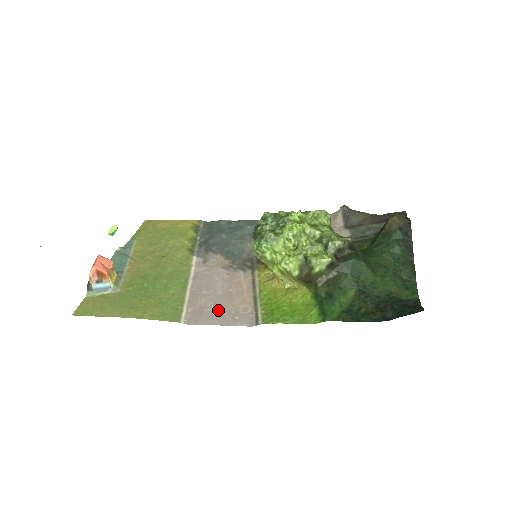
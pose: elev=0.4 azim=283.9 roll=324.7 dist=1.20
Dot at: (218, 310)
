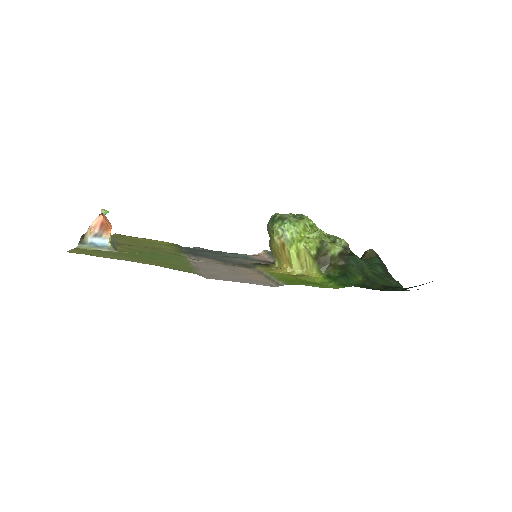
Dot at: (233, 277)
